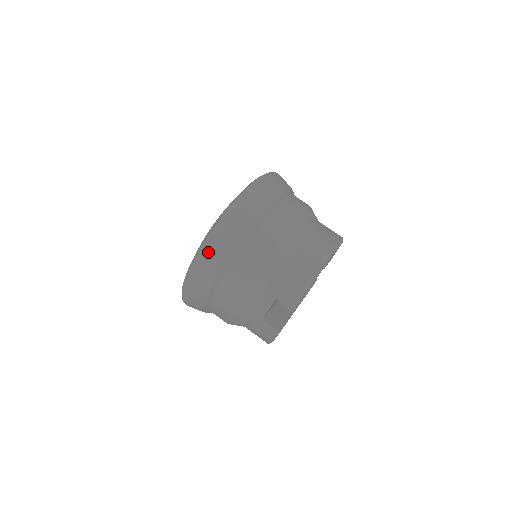
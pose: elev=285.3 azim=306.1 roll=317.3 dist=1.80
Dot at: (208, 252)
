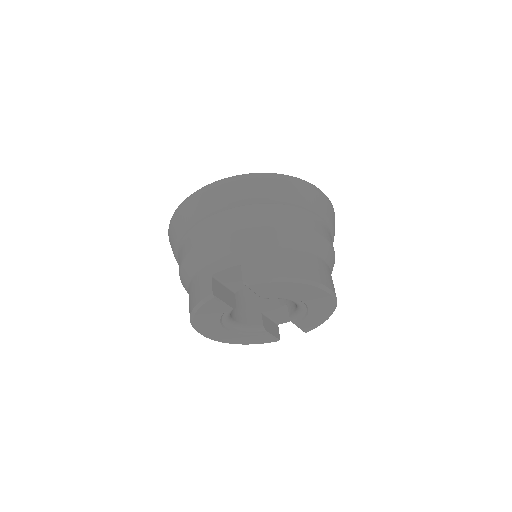
Dot at: (232, 183)
